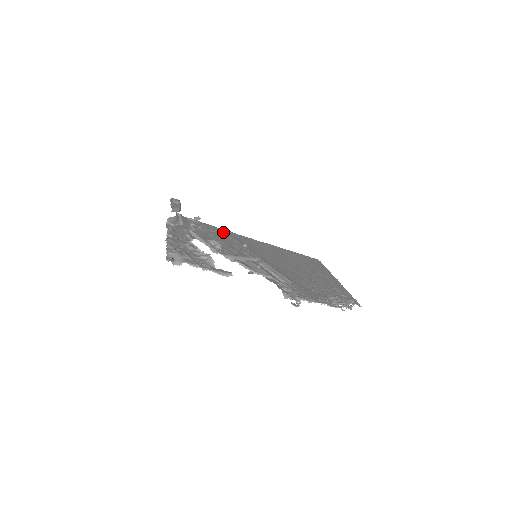
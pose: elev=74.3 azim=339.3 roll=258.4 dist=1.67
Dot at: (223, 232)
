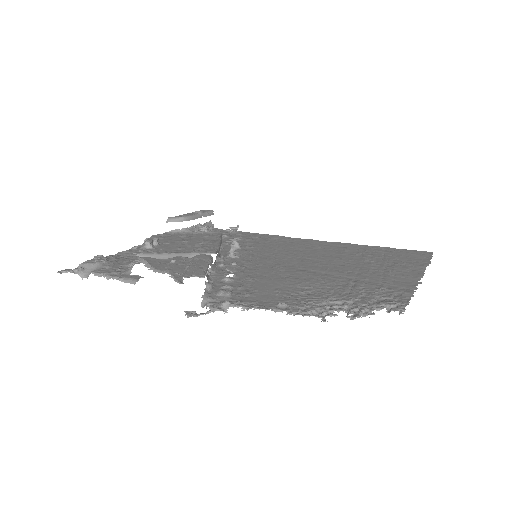
Dot at: (217, 232)
